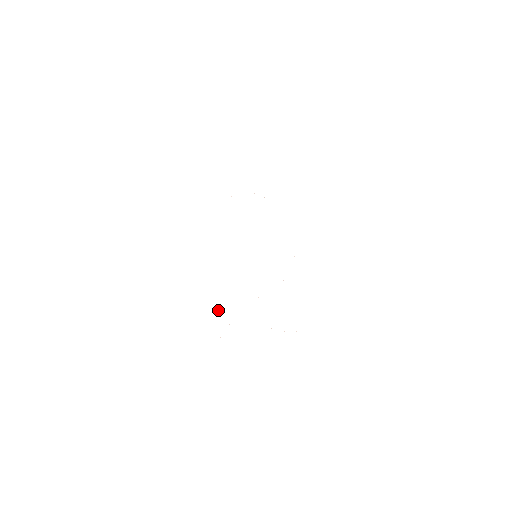
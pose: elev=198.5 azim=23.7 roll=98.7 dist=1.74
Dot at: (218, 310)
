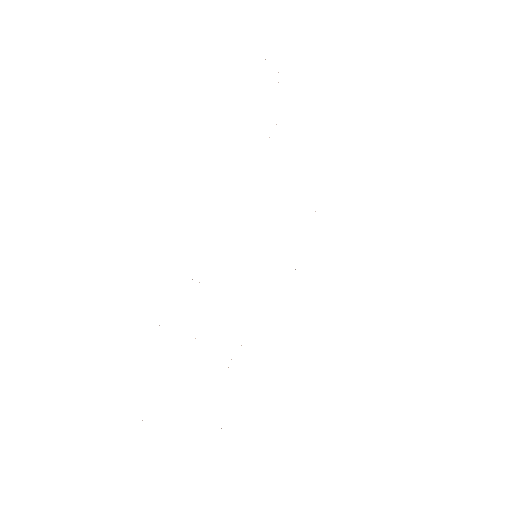
Dot at: occluded
